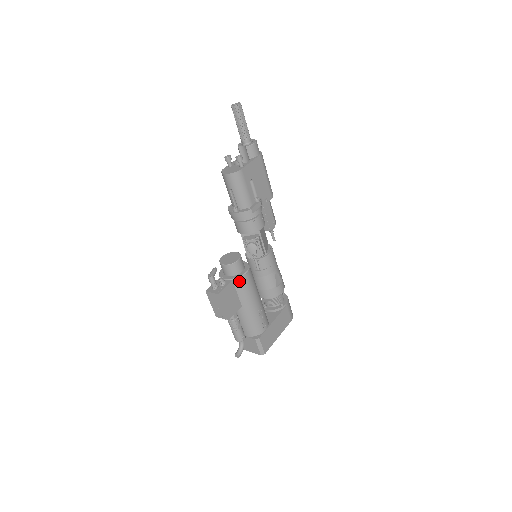
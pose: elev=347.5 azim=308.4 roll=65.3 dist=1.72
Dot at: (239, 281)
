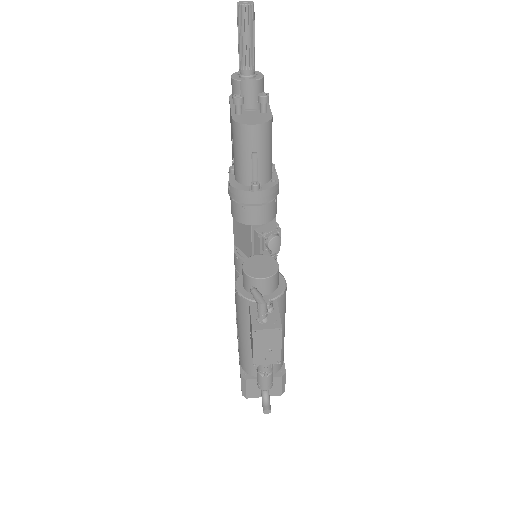
Dot at: (282, 298)
